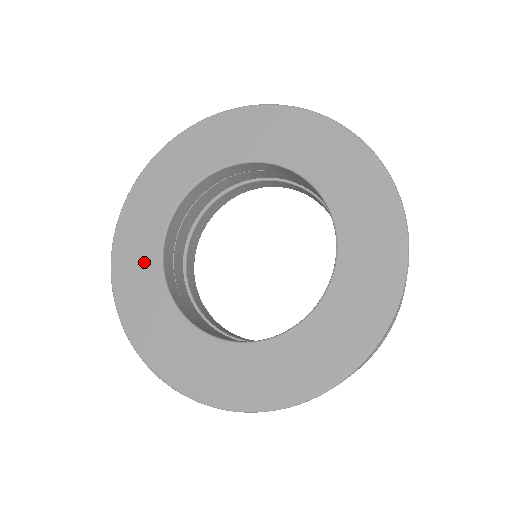
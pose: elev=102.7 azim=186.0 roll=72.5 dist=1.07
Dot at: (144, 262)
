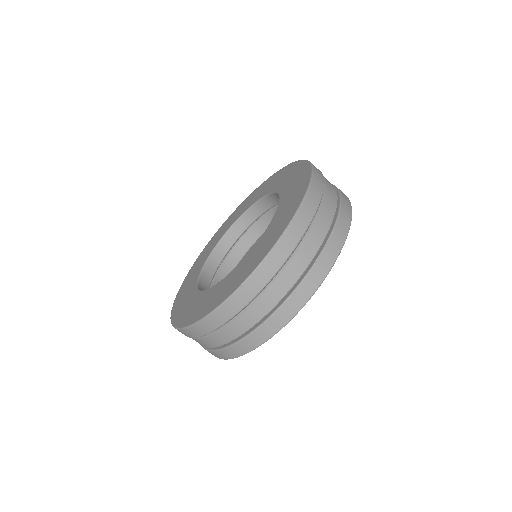
Dot at: (204, 257)
